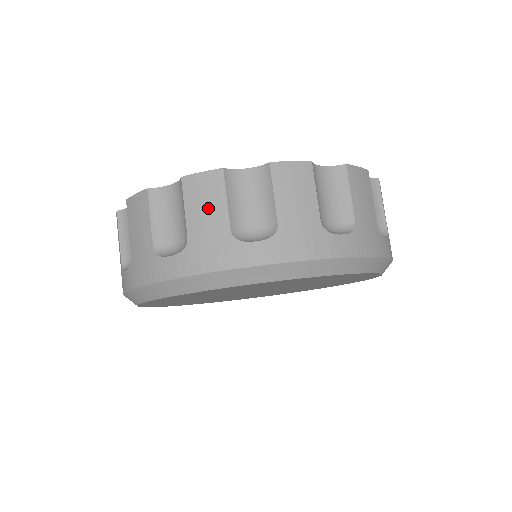
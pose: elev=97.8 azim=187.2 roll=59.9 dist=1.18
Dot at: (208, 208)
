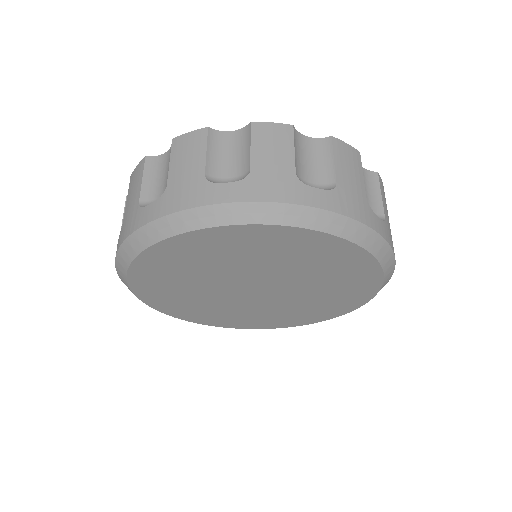
Dot at: (352, 171)
